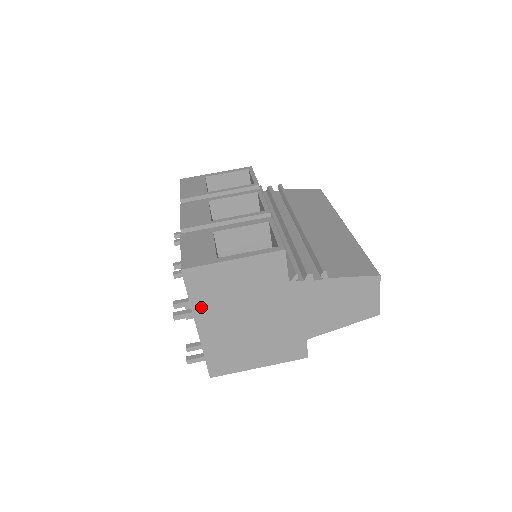
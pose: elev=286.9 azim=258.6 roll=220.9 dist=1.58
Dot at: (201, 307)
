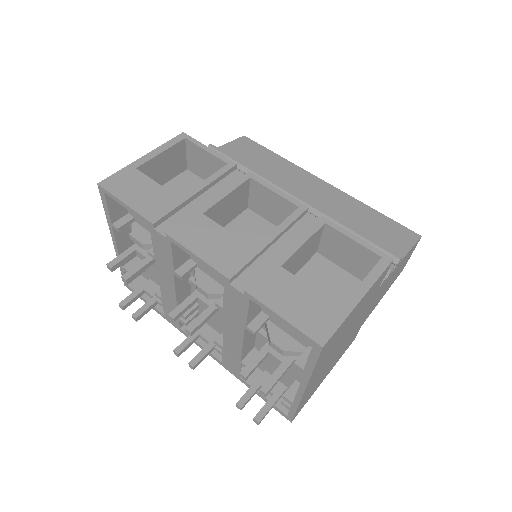
Dot at: (317, 368)
